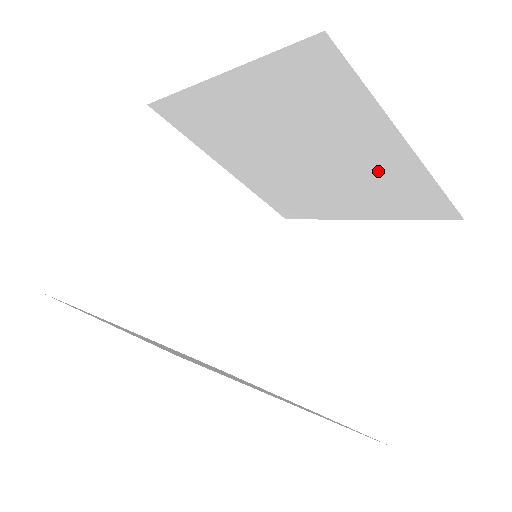
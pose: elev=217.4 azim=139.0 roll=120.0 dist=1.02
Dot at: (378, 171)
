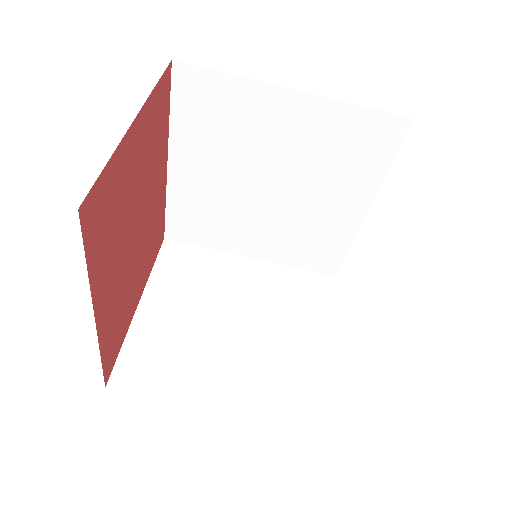
Dot at: (312, 138)
